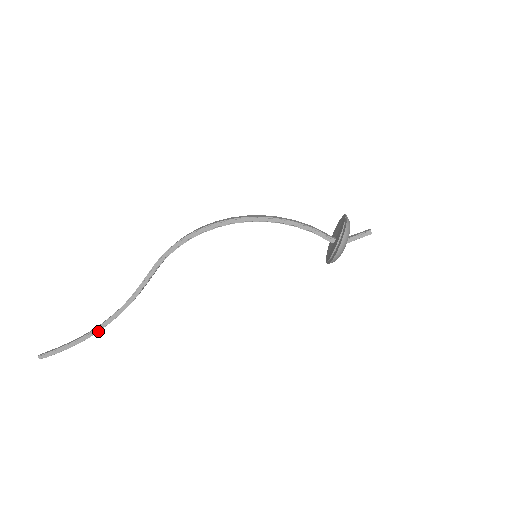
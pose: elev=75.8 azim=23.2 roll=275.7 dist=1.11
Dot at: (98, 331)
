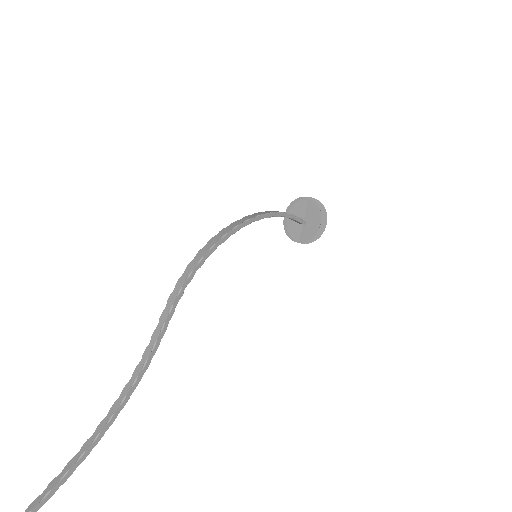
Dot at: (109, 426)
